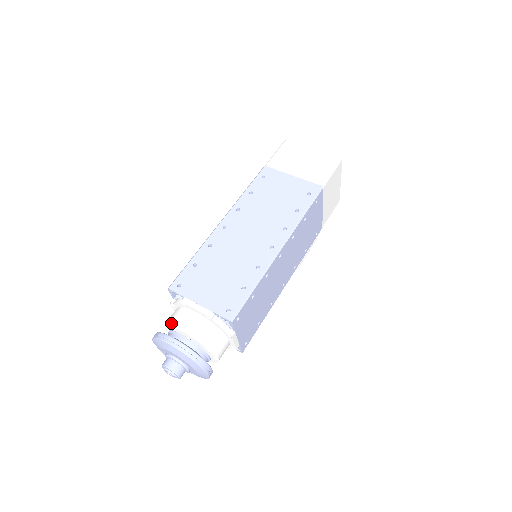
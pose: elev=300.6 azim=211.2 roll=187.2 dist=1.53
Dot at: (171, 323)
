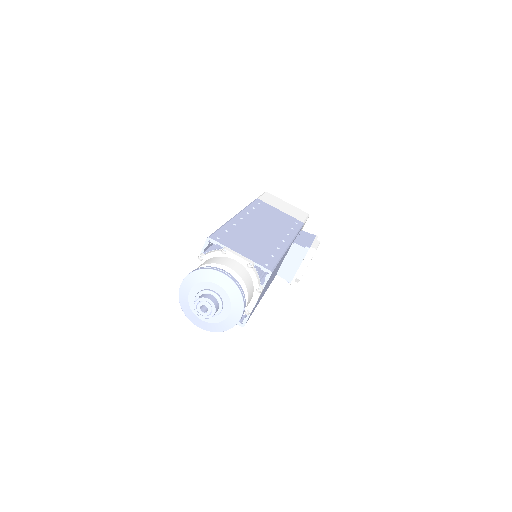
Dot at: occluded
